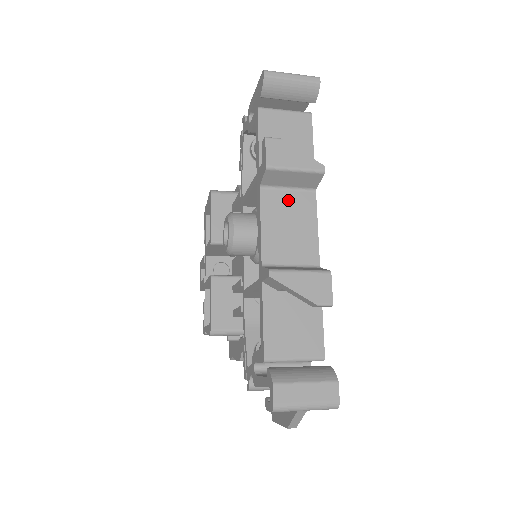
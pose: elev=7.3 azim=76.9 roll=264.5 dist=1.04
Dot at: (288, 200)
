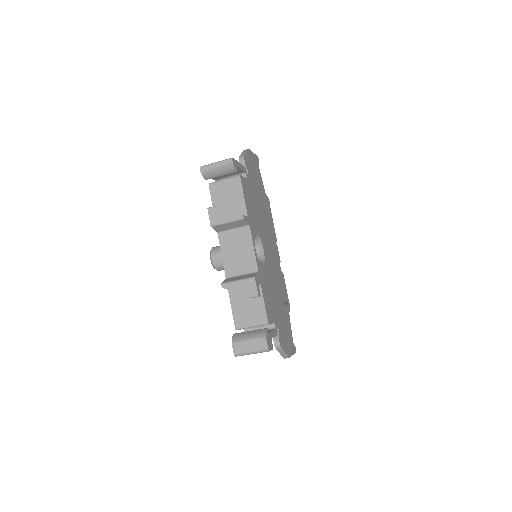
Dot at: (234, 236)
